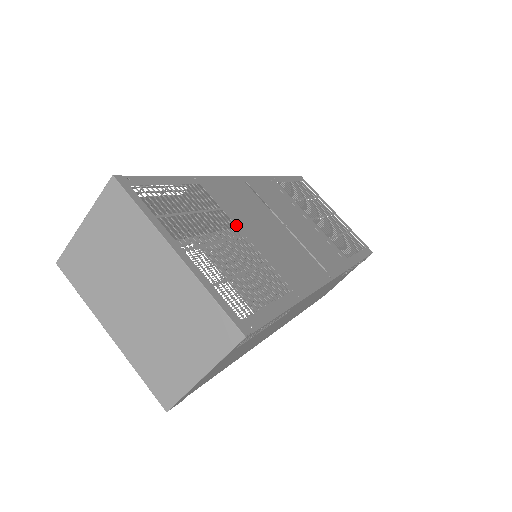
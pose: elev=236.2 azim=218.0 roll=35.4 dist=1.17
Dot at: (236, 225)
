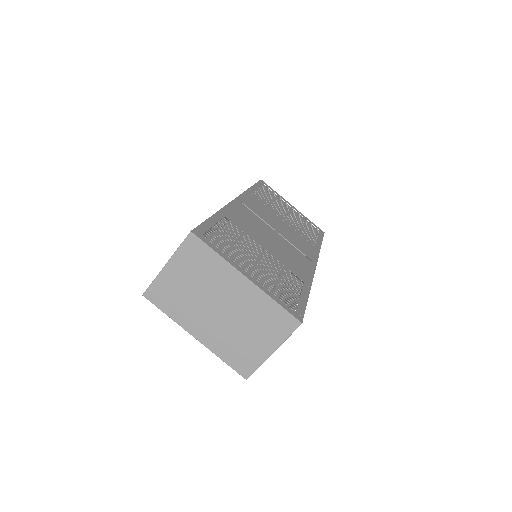
Dot at: (257, 243)
